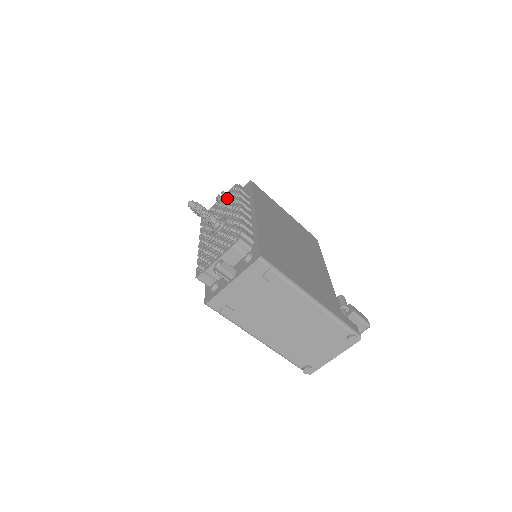
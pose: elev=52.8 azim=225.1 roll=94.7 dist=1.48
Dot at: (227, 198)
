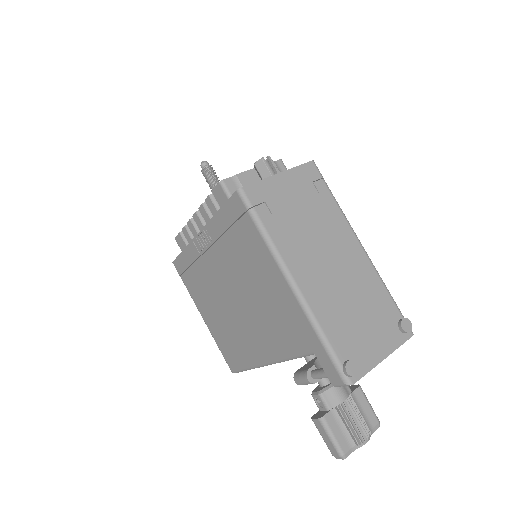
Dot at: occluded
